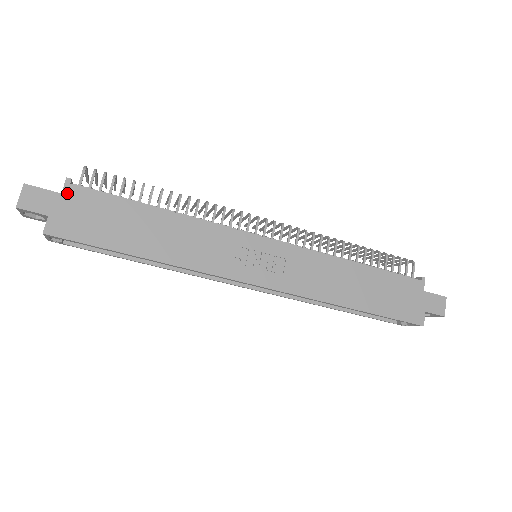
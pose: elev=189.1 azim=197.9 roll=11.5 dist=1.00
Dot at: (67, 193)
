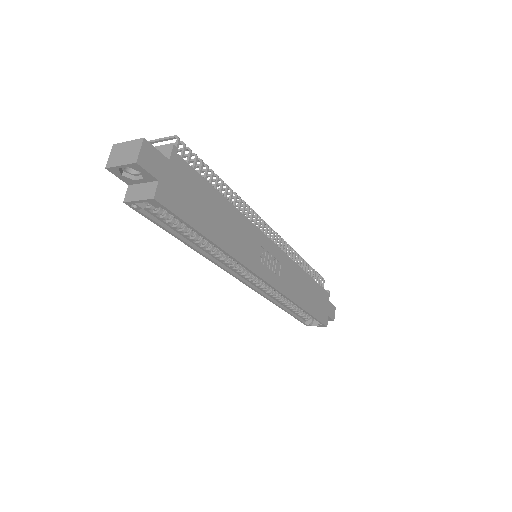
Dot at: (173, 161)
